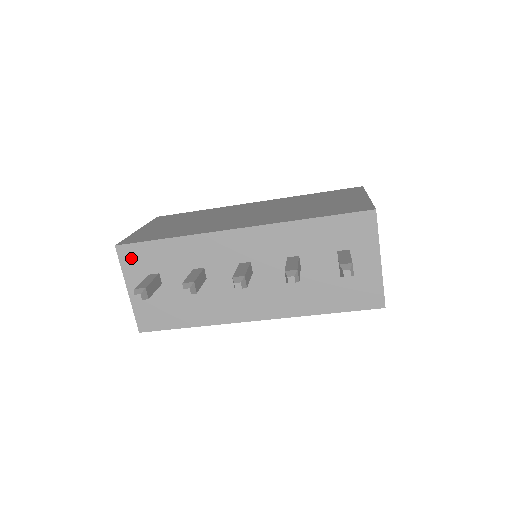
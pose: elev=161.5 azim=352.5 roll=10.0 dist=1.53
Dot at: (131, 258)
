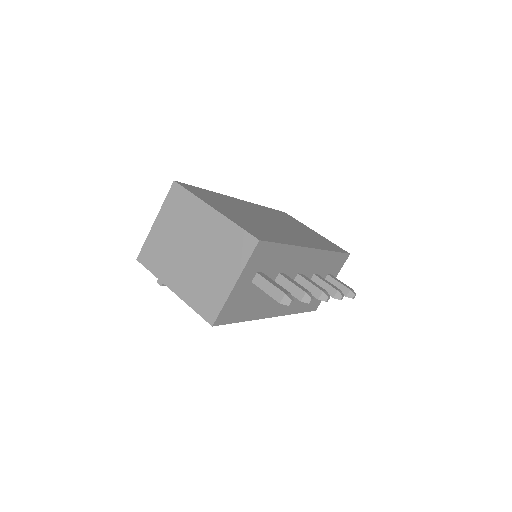
Dot at: (259, 255)
